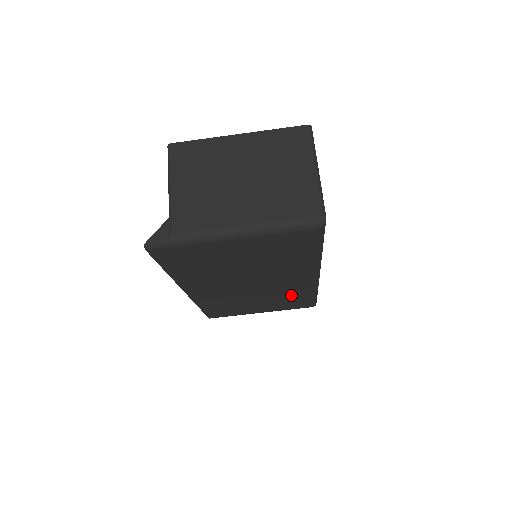
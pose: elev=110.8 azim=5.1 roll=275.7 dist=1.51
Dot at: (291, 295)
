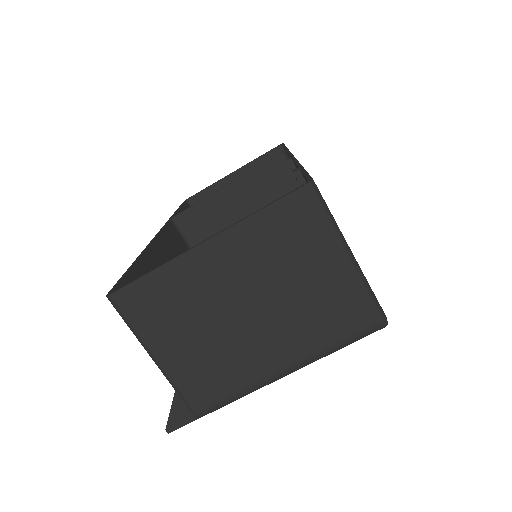
Dot at: occluded
